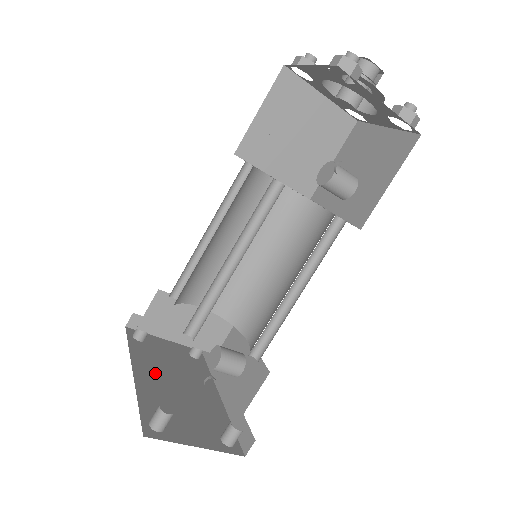
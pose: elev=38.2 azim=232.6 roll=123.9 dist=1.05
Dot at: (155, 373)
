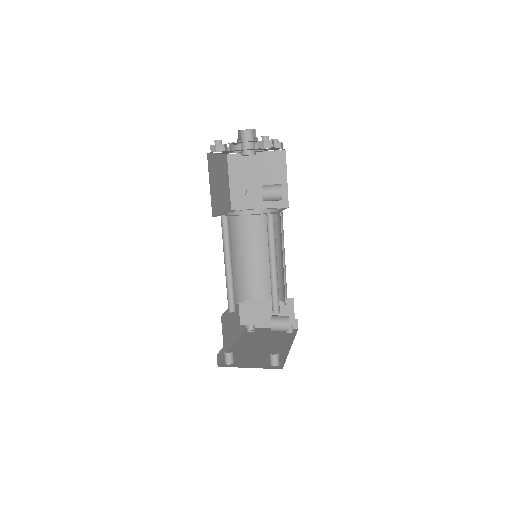
Dot at: (249, 344)
